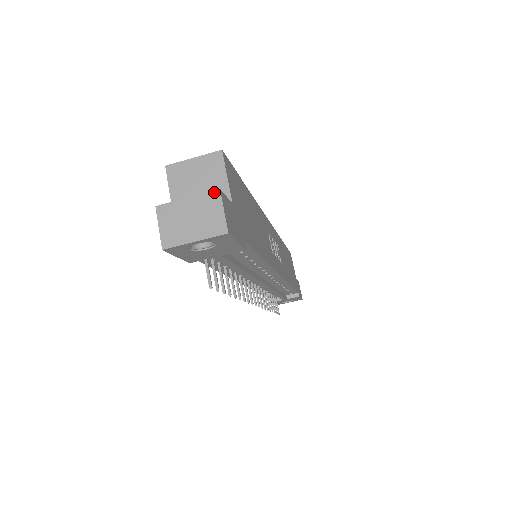
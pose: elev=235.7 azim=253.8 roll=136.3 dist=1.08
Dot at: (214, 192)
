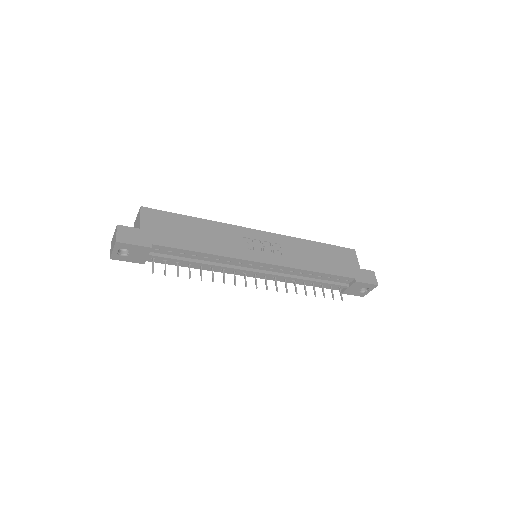
Dot at: (116, 227)
